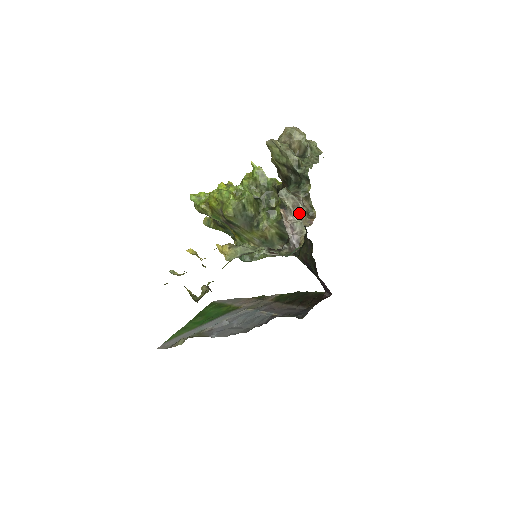
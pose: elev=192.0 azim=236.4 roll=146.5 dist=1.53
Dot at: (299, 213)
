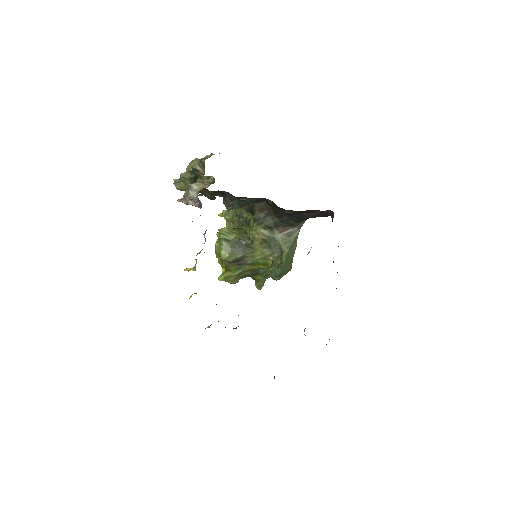
Dot at: (193, 188)
